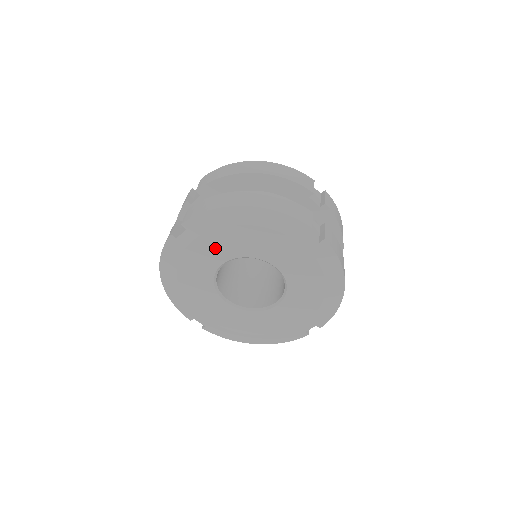
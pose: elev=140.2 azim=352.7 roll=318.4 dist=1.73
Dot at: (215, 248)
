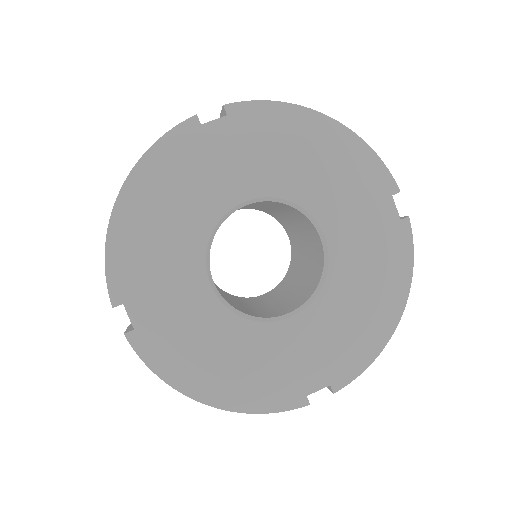
Dot at: (253, 166)
